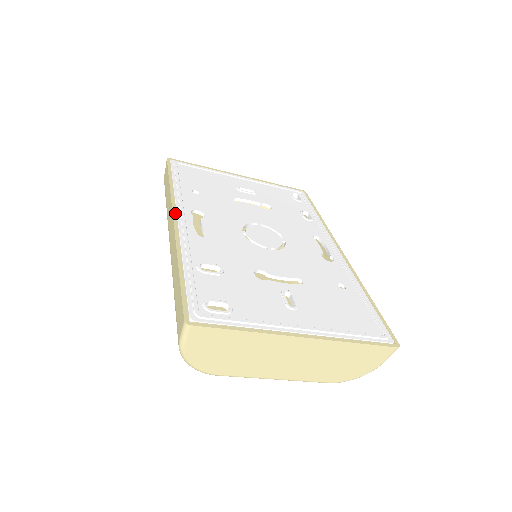
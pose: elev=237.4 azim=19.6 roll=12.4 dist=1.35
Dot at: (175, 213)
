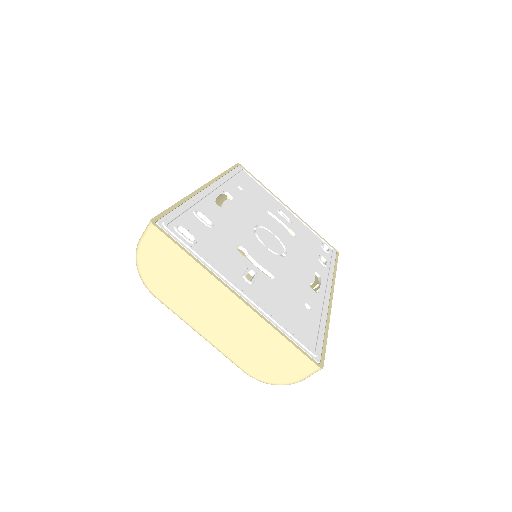
Dot at: (210, 183)
